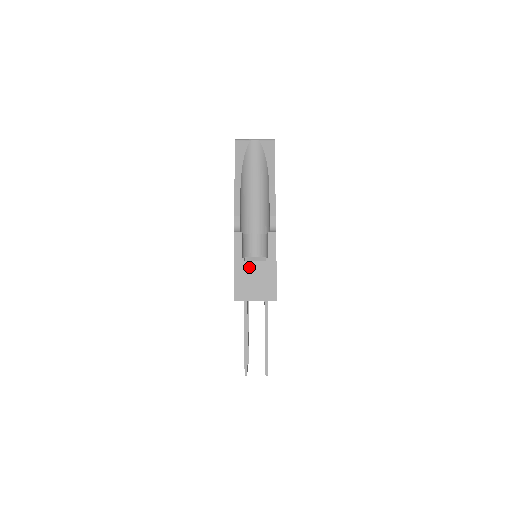
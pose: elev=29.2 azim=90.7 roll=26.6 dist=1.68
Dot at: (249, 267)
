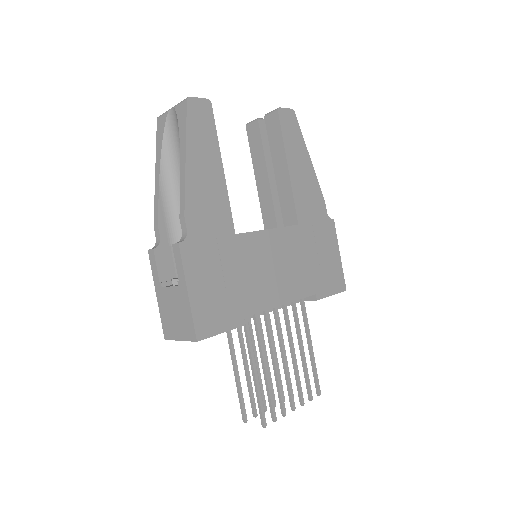
Dot at: (167, 295)
